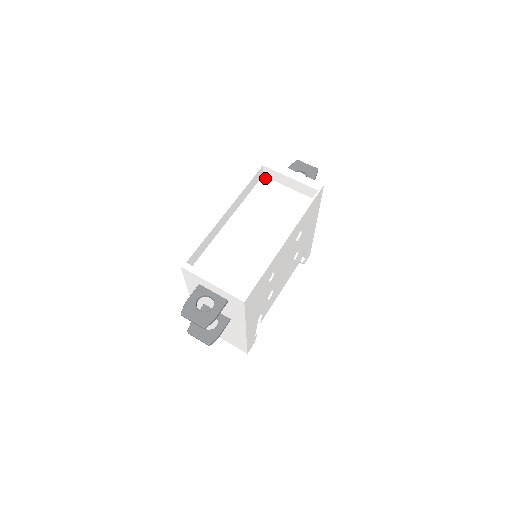
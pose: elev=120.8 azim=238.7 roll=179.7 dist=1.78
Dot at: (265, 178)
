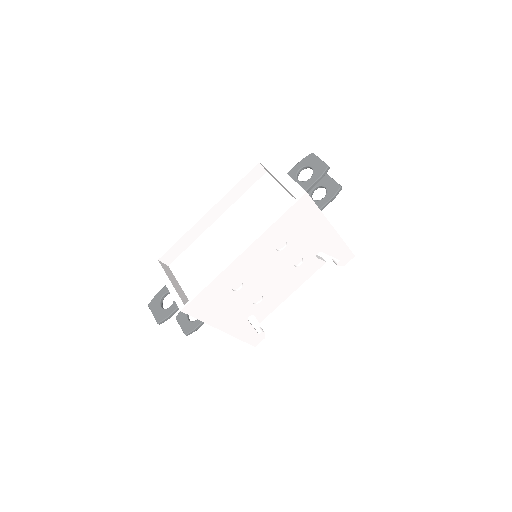
Dot at: (267, 175)
